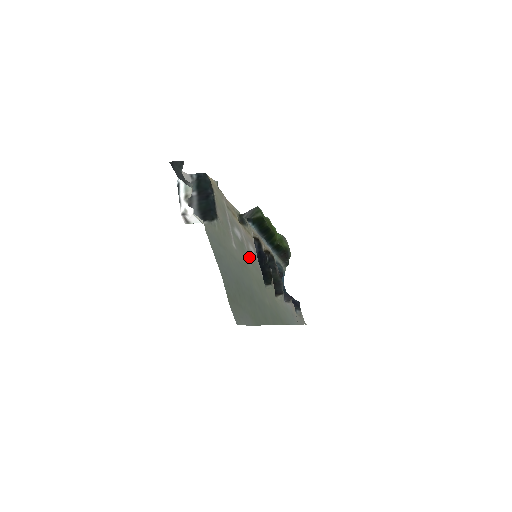
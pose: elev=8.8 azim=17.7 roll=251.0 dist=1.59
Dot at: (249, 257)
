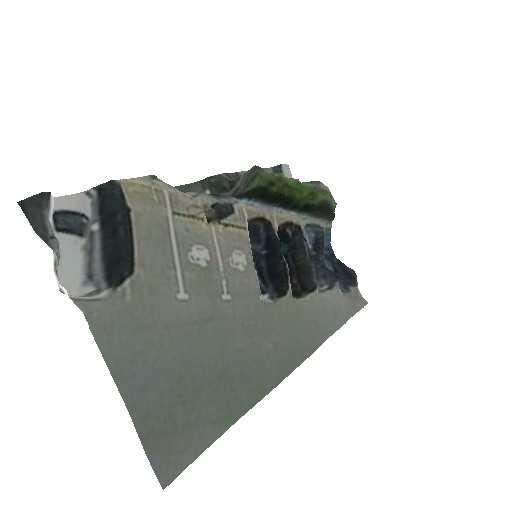
Dot at: (227, 285)
